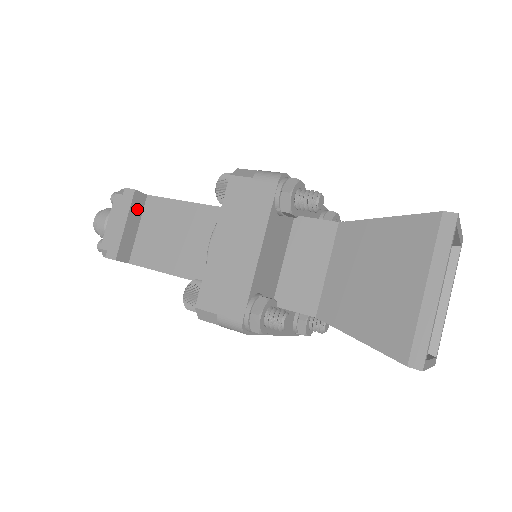
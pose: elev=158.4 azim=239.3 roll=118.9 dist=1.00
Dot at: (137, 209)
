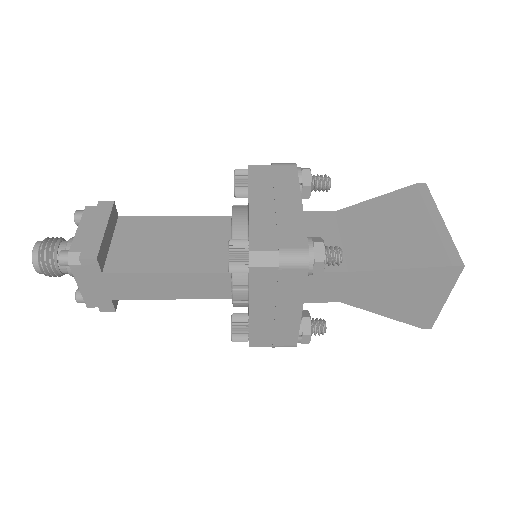
Dot at: (112, 222)
